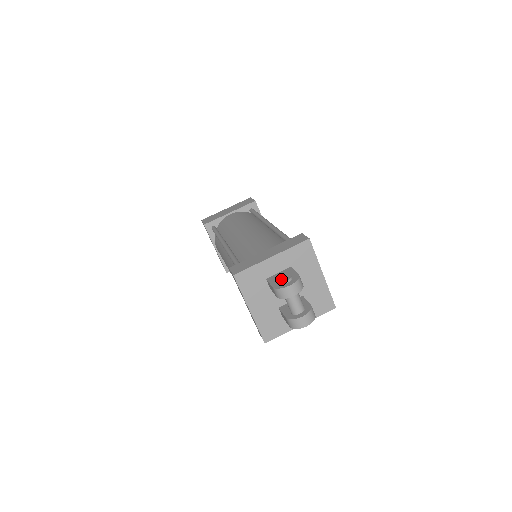
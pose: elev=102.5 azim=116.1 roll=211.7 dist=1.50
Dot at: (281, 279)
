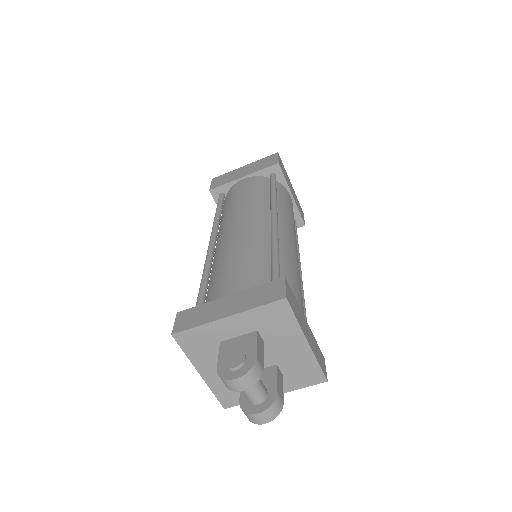
Dot at: (230, 359)
